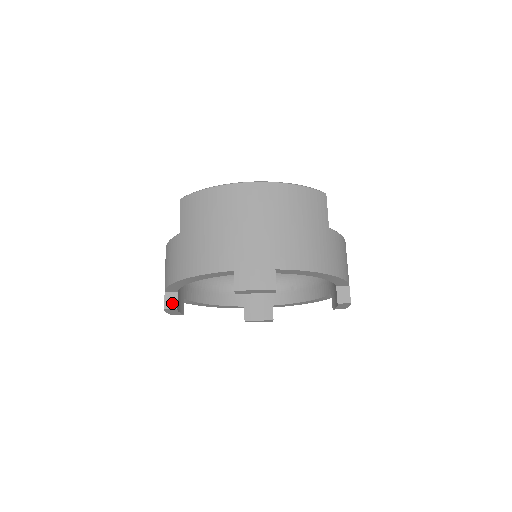
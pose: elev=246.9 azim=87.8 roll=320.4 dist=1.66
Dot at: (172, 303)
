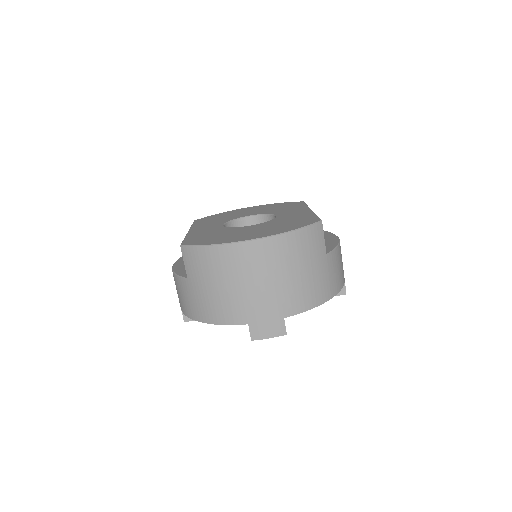
Dot at: occluded
